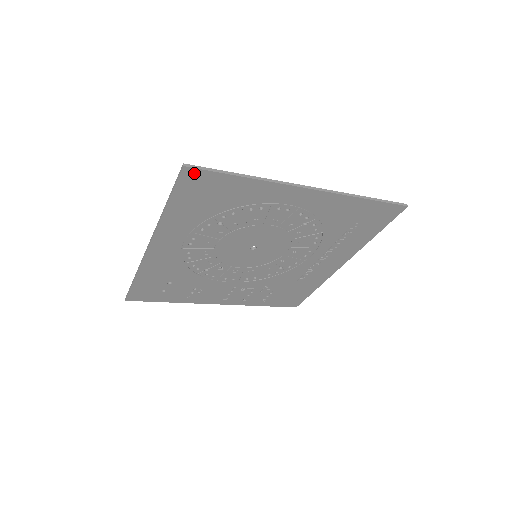
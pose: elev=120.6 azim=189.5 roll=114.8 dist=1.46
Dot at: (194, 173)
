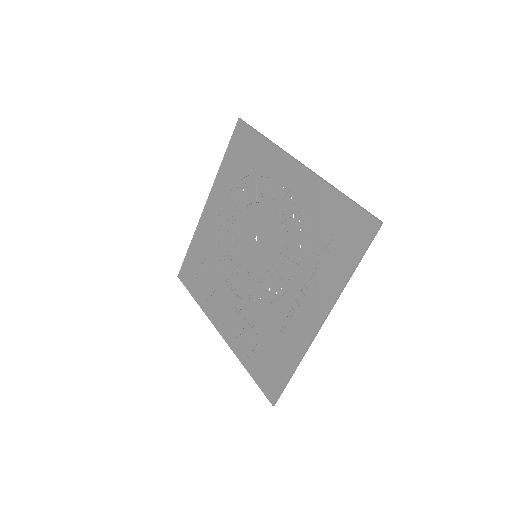
Dot at: (242, 126)
